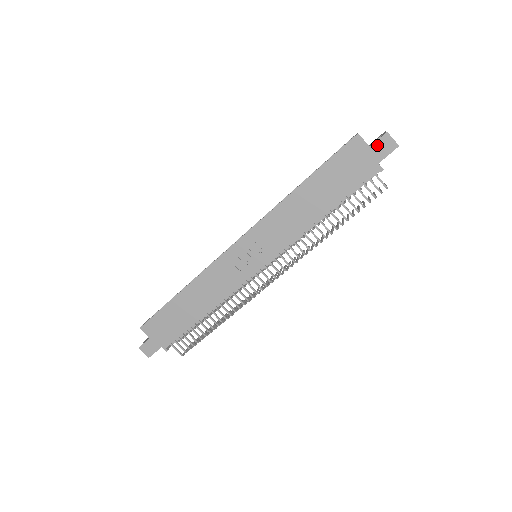
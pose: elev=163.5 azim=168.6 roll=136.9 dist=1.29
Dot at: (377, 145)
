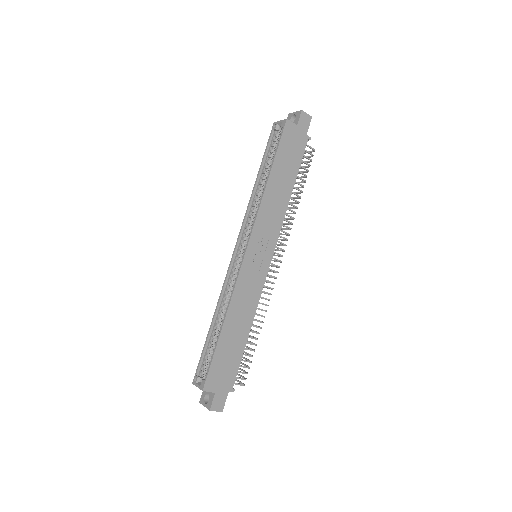
Dot at: (300, 122)
